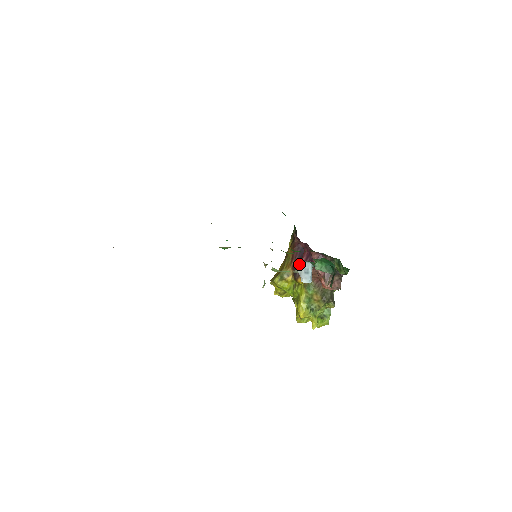
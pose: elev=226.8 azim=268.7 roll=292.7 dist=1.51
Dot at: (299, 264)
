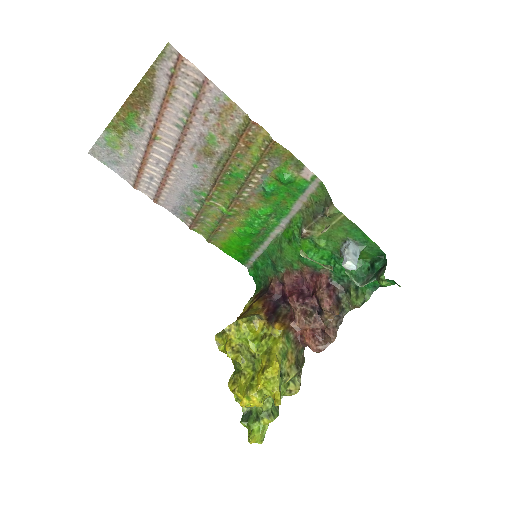
Dot at: (275, 312)
